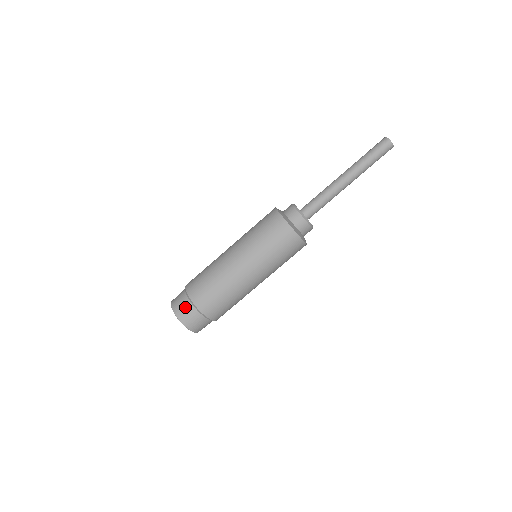
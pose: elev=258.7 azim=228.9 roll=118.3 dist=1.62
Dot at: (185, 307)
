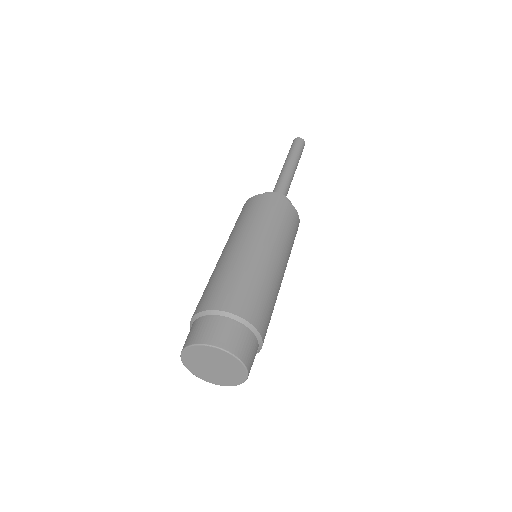
Dot at: (214, 325)
